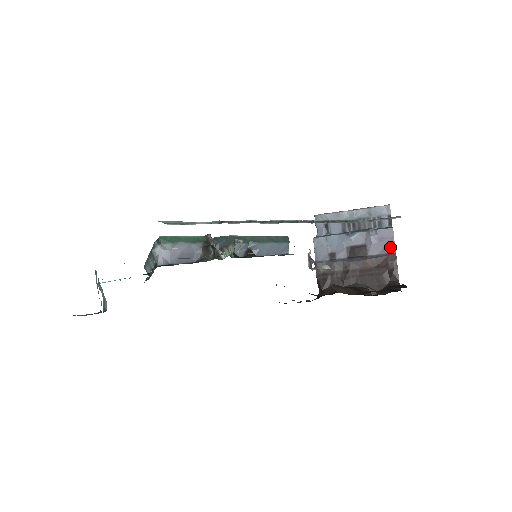
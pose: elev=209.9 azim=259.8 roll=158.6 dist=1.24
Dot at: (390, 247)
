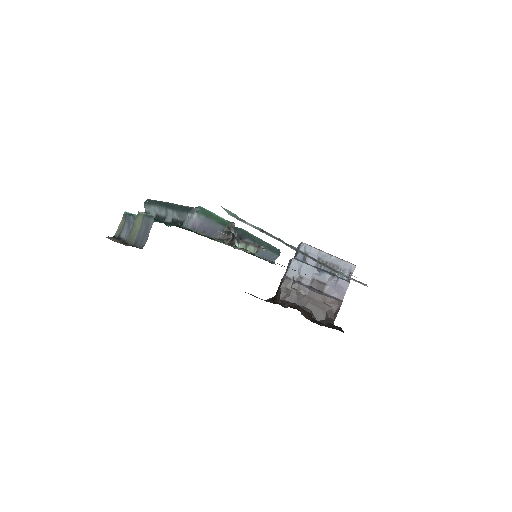
Dot at: (341, 295)
